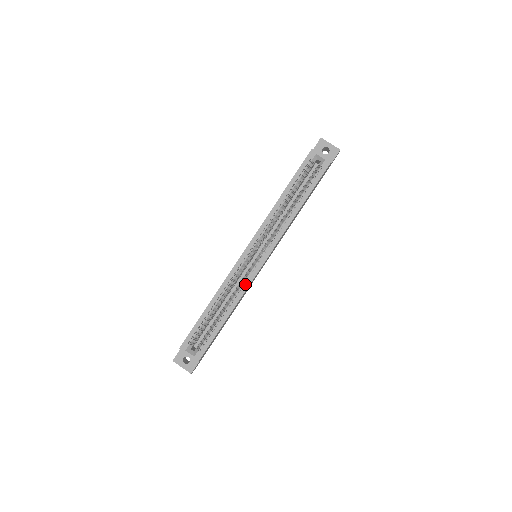
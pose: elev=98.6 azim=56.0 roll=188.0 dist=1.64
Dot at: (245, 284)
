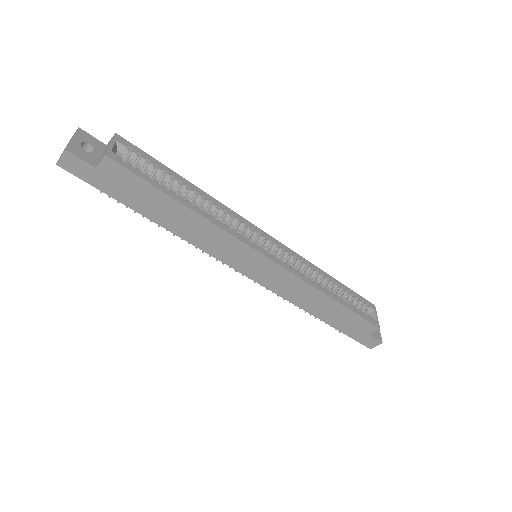
Dot at: (235, 232)
